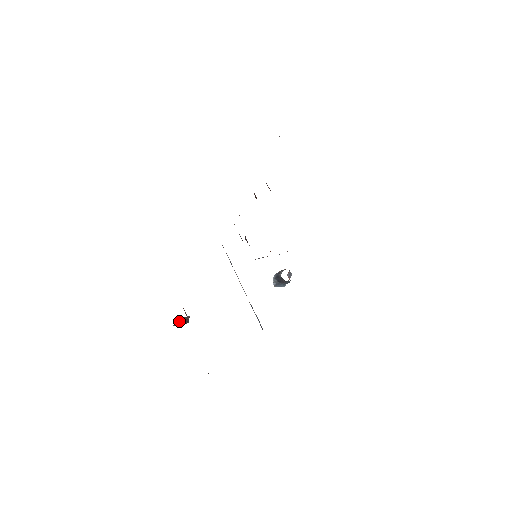
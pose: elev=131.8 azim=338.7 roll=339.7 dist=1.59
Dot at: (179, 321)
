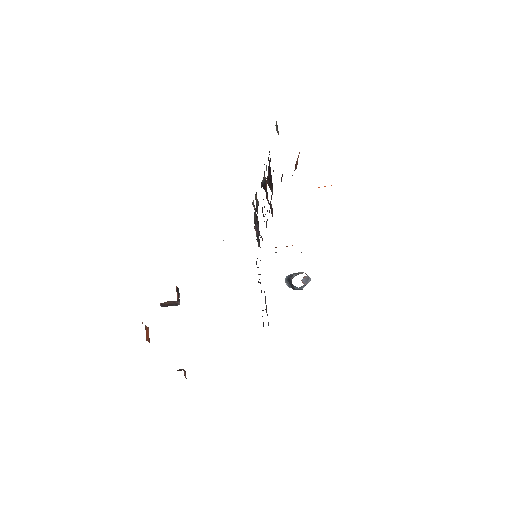
Dot at: (165, 303)
